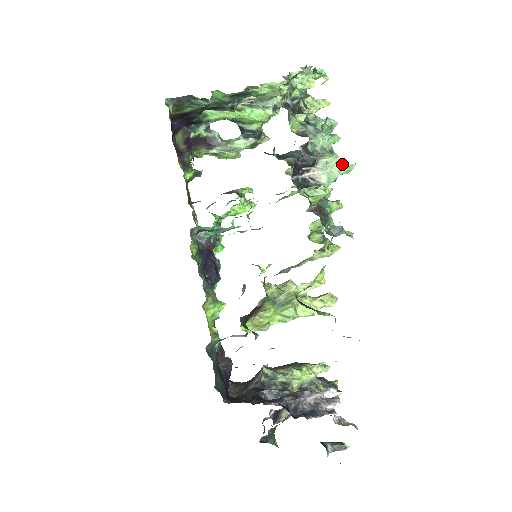
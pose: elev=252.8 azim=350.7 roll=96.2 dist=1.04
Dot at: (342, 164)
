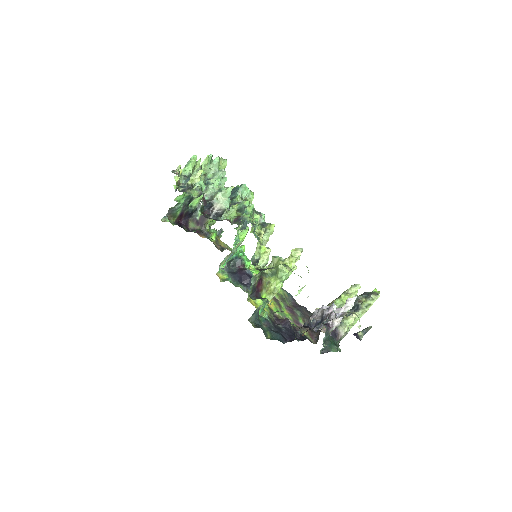
Dot at: (224, 193)
